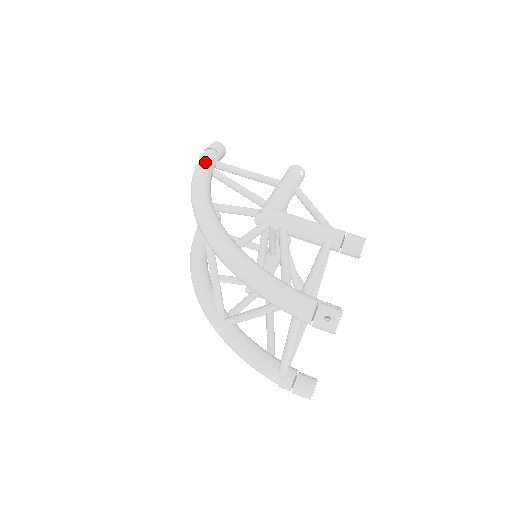
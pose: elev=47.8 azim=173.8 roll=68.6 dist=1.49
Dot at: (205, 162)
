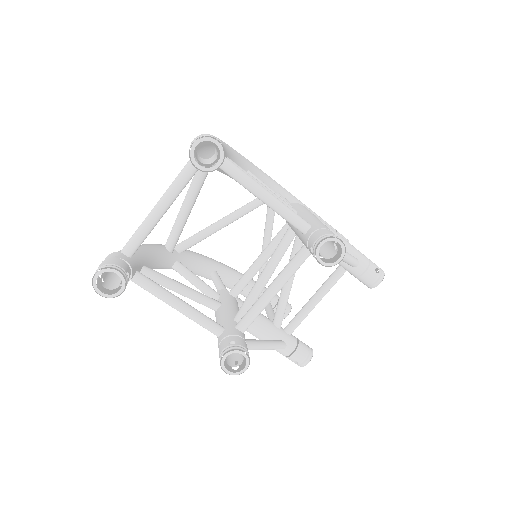
Dot at: occluded
